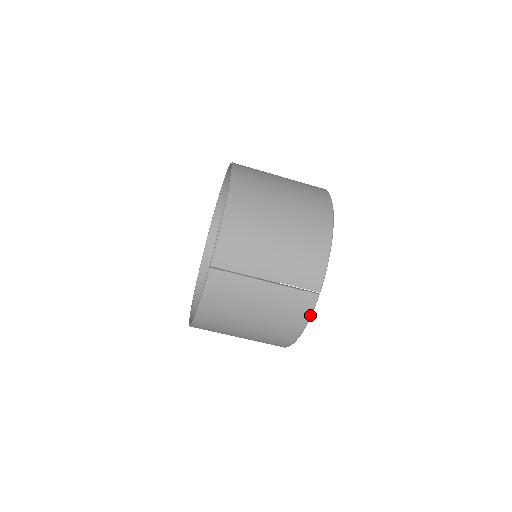
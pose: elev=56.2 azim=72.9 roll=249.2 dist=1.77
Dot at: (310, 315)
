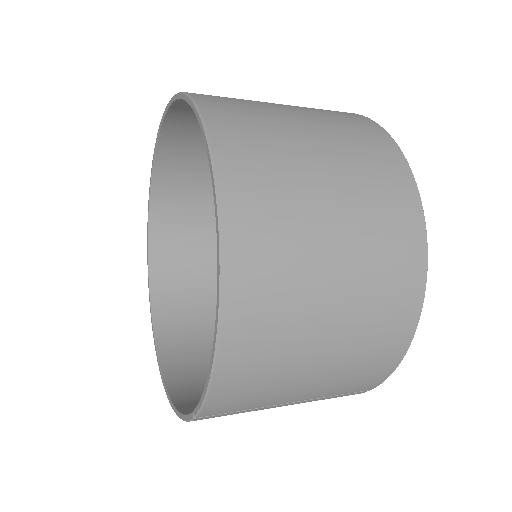
Dot at: occluded
